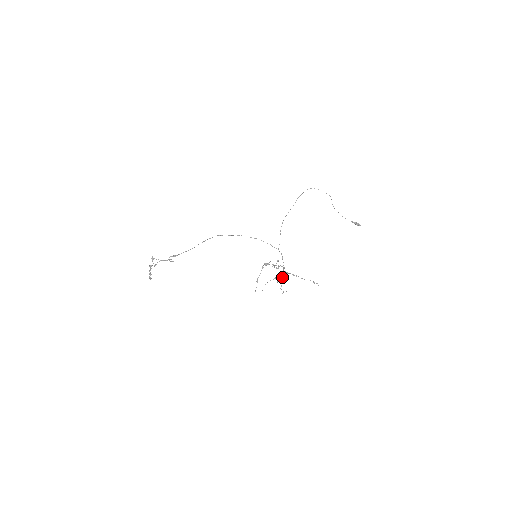
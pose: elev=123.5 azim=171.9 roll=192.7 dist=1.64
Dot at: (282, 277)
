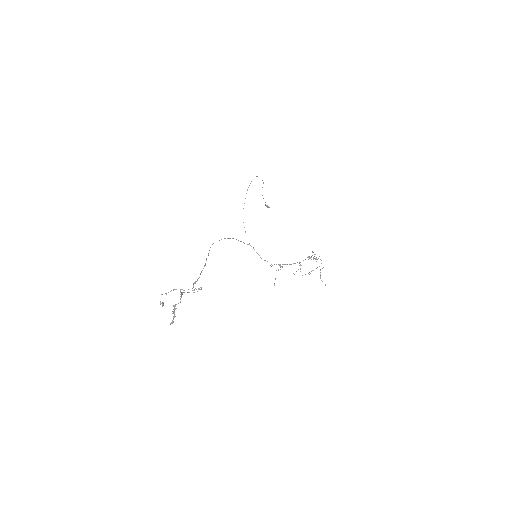
Dot at: (300, 268)
